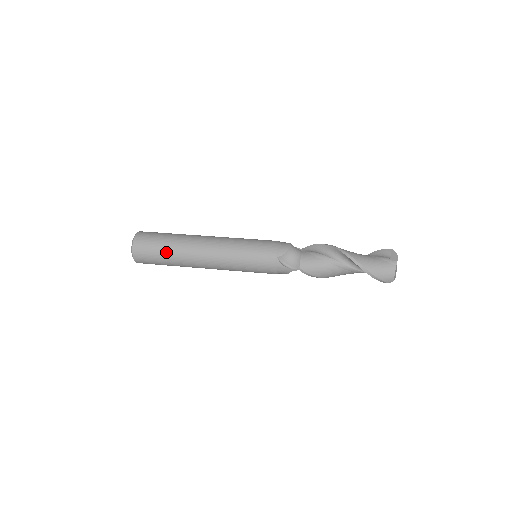
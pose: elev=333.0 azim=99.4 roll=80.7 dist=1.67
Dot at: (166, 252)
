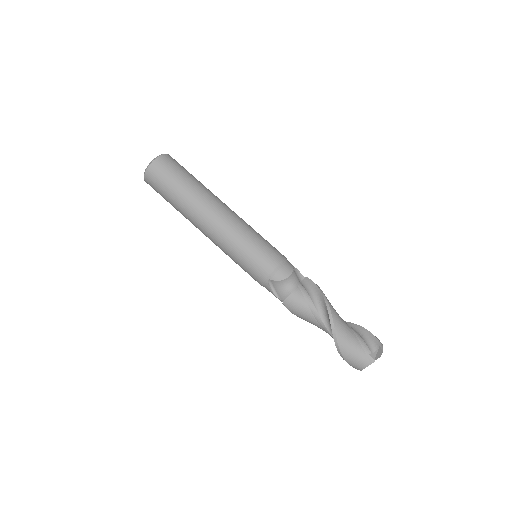
Dot at: (173, 198)
